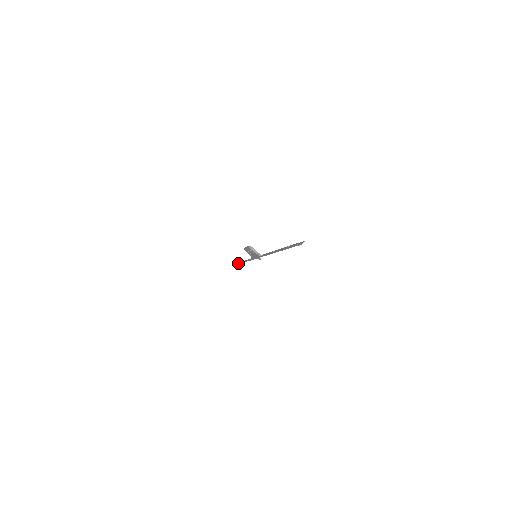
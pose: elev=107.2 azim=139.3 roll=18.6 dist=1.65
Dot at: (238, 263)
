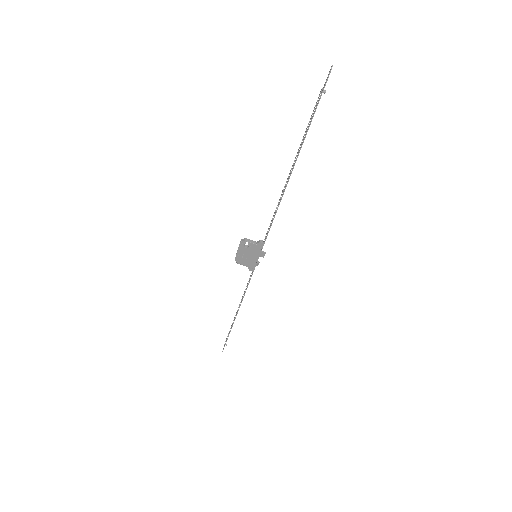
Dot at: (231, 326)
